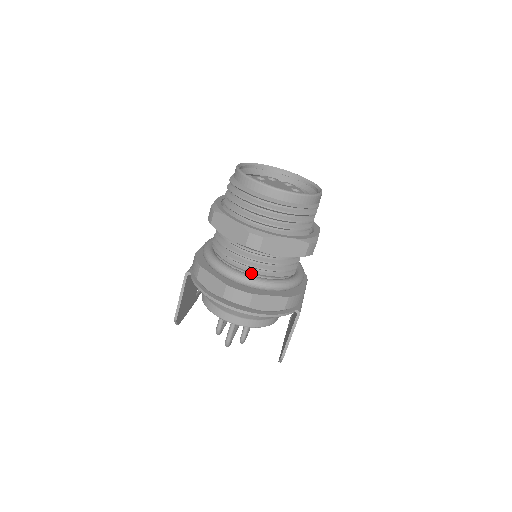
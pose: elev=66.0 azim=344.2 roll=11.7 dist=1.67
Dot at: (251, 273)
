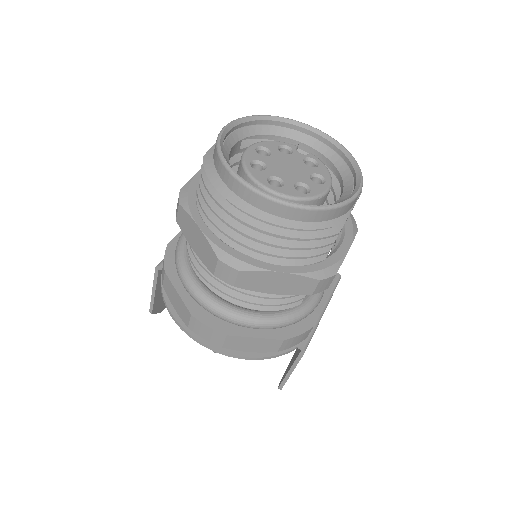
Dot at: (231, 299)
